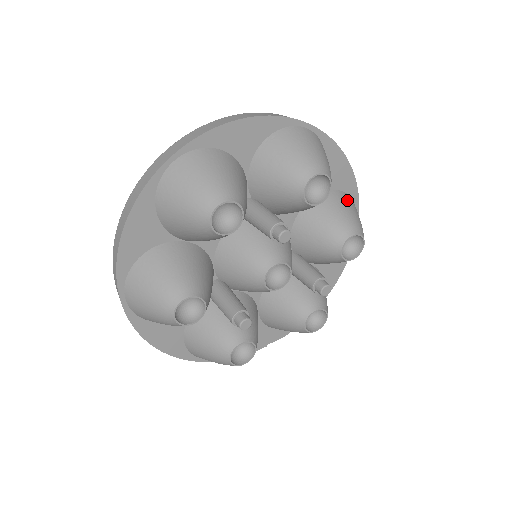
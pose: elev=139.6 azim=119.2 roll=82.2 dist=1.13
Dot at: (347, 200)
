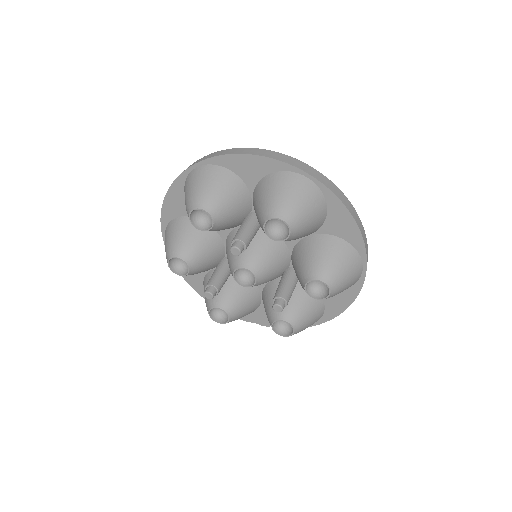
Dot at: (343, 250)
